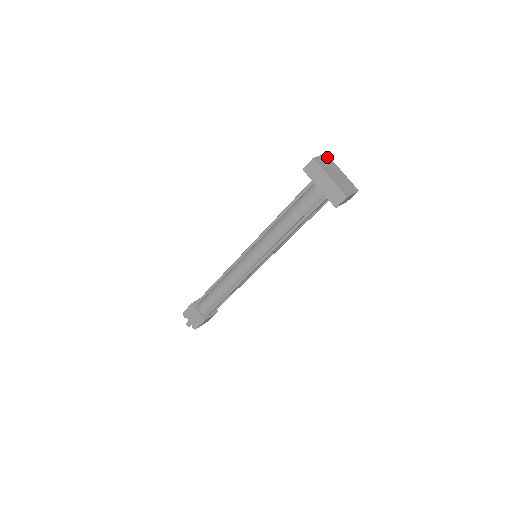
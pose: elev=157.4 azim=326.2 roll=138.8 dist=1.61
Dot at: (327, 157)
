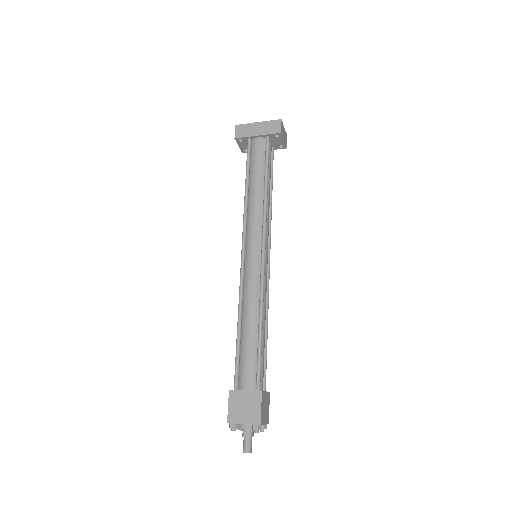
Dot at: occluded
